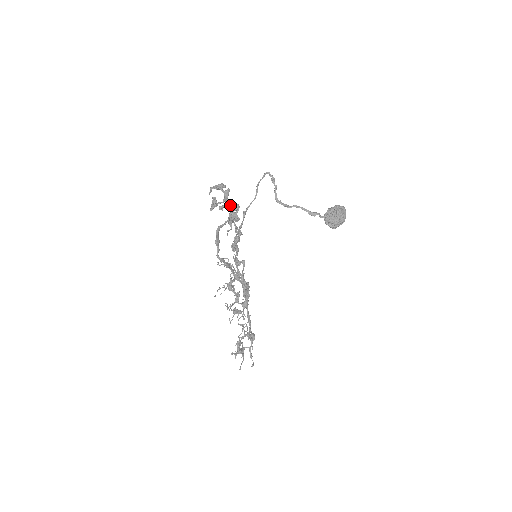
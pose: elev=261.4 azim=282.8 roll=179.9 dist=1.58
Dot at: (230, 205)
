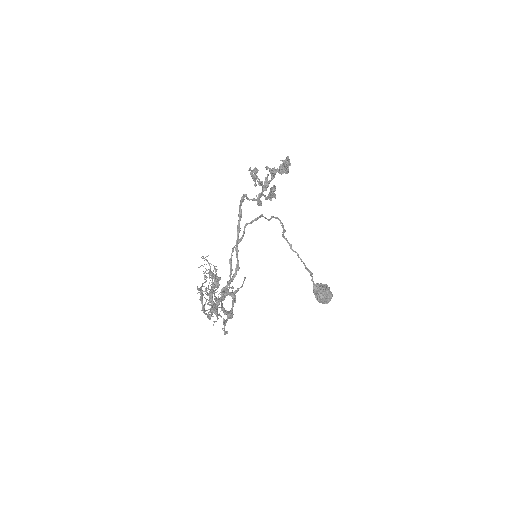
Dot at: (276, 170)
